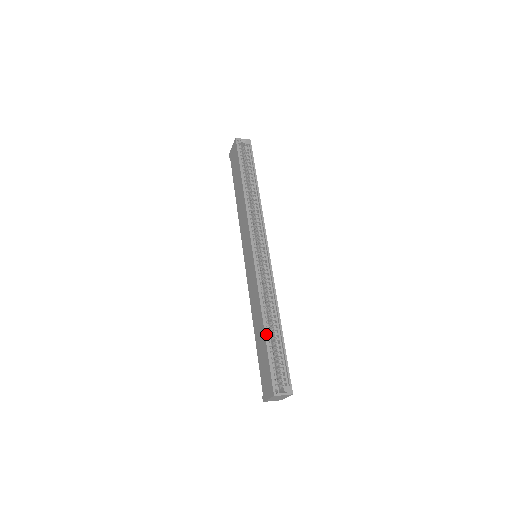
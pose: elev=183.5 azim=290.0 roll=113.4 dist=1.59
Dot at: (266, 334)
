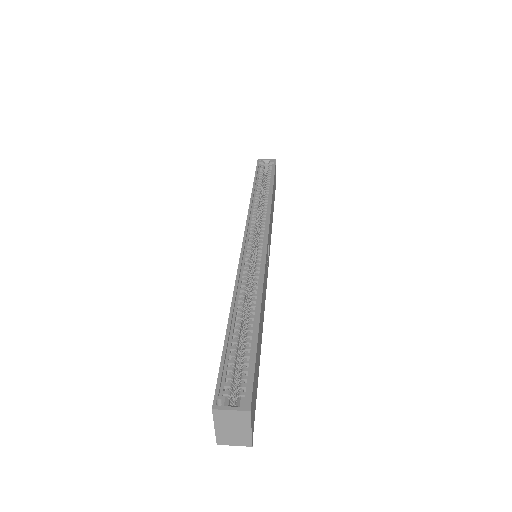
Dot at: (229, 325)
